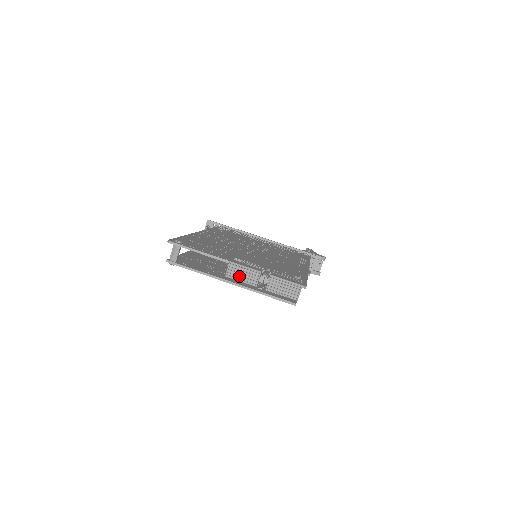
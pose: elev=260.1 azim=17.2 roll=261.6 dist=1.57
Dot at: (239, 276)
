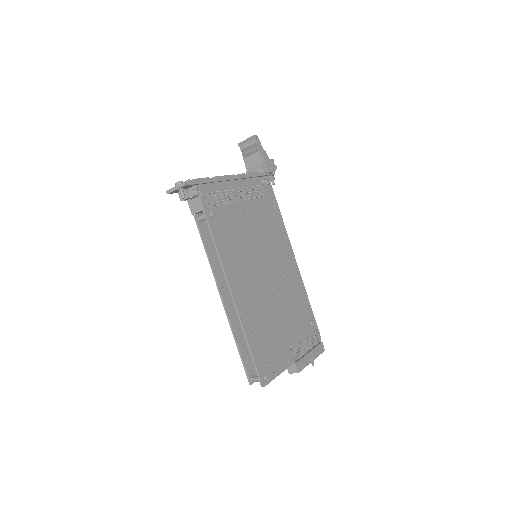
Dot at: occluded
